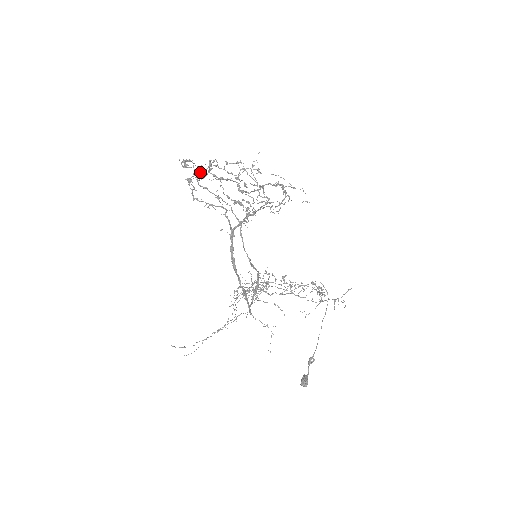
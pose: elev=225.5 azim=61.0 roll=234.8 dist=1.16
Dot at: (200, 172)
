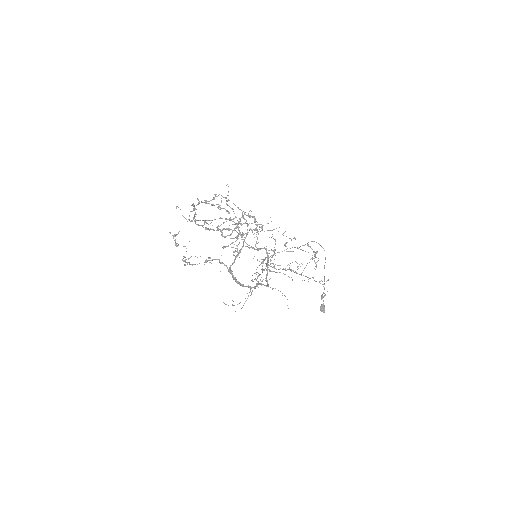
Dot at: occluded
